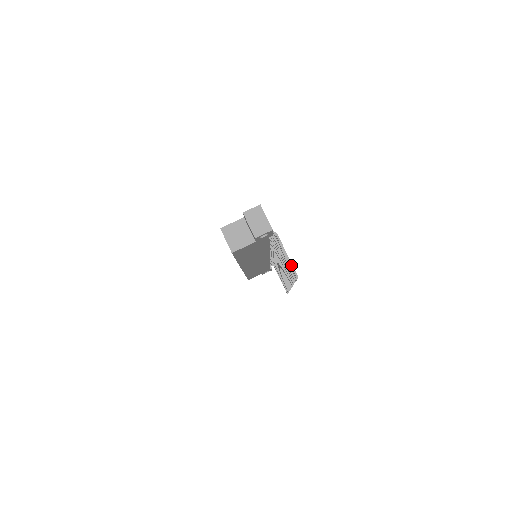
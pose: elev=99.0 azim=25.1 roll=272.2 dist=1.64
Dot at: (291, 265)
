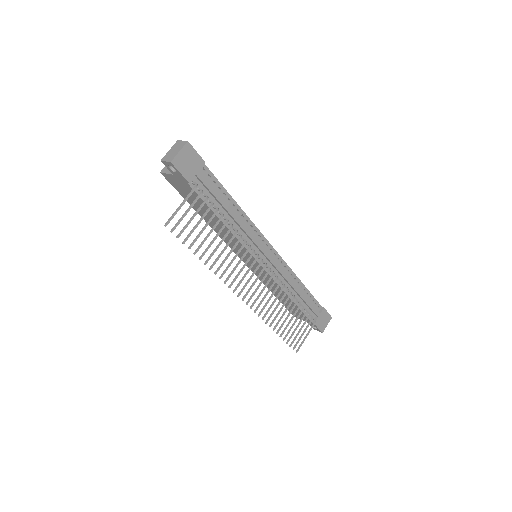
Dot at: (173, 214)
